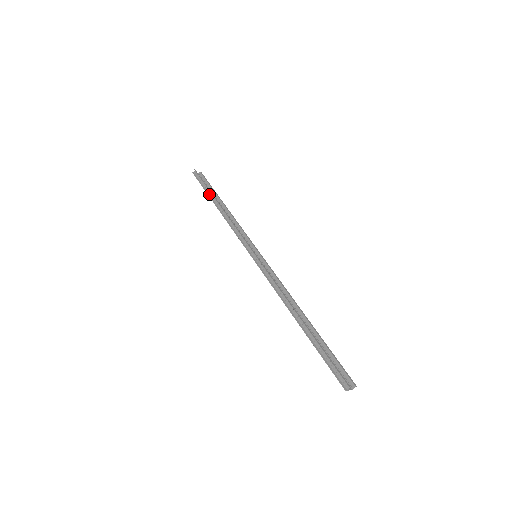
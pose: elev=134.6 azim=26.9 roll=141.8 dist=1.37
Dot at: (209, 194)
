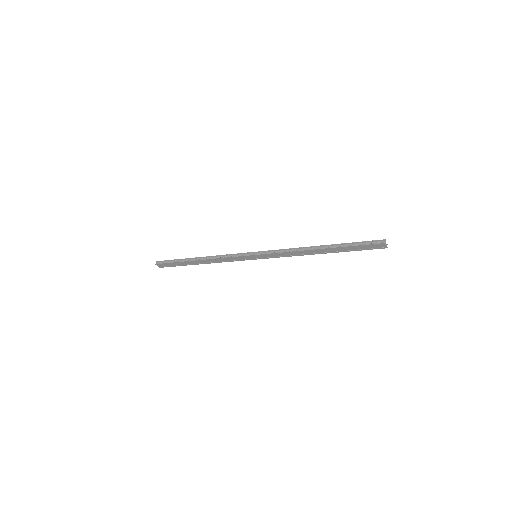
Dot at: (183, 261)
